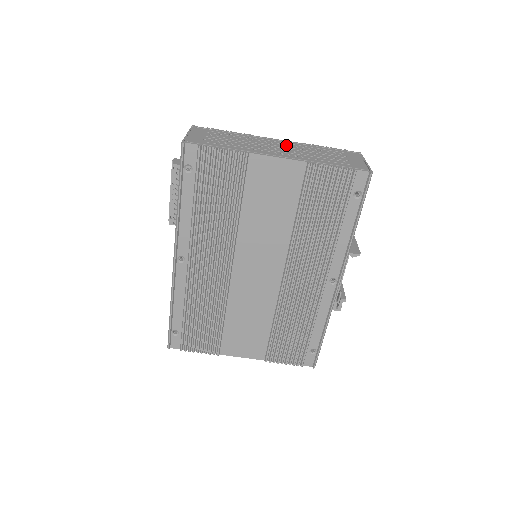
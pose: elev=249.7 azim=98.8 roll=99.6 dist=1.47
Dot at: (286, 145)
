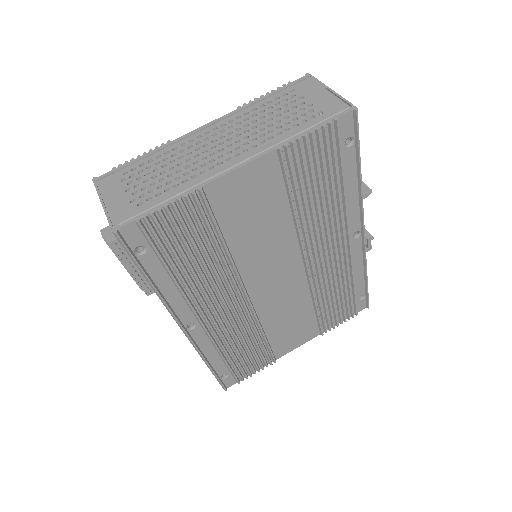
Dot at: (224, 130)
